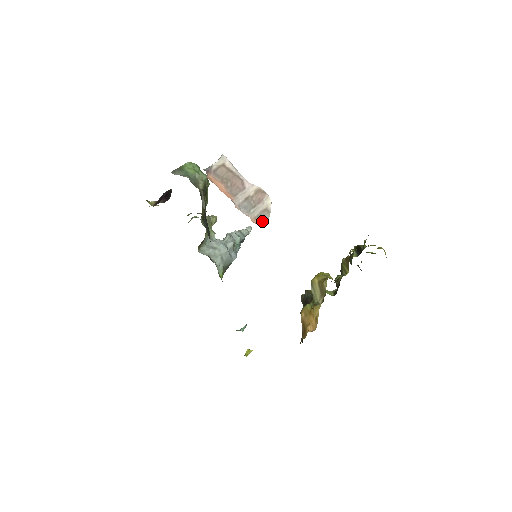
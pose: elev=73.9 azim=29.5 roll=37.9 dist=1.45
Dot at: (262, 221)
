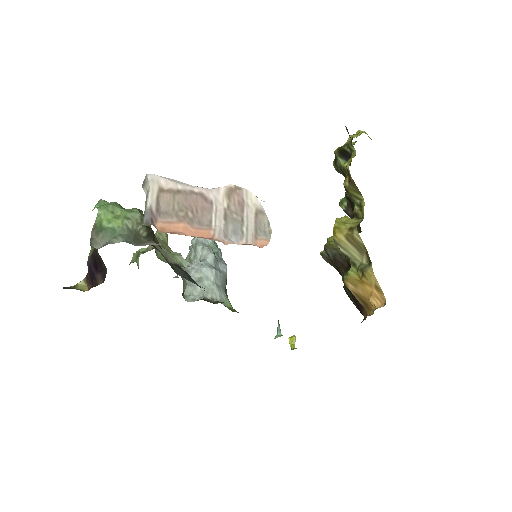
Dot at: (265, 233)
